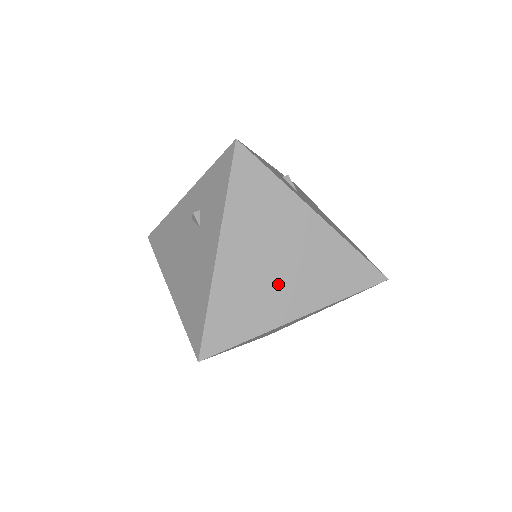
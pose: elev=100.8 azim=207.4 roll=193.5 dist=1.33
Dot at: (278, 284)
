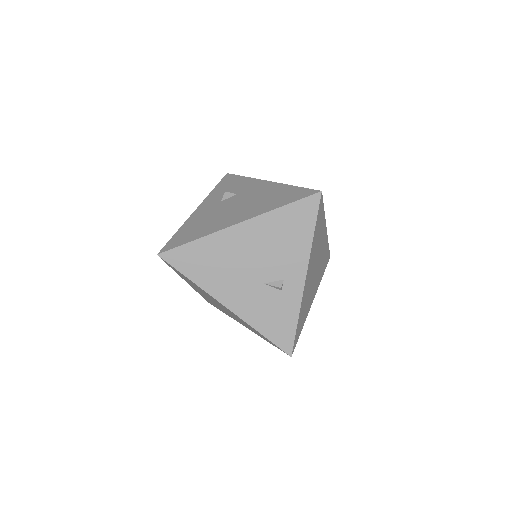
Dot at: occluded
